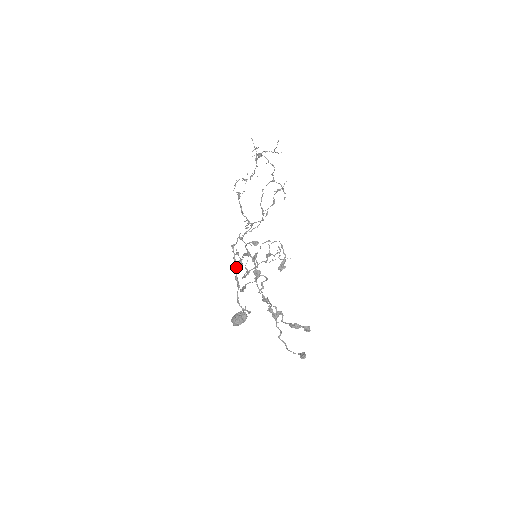
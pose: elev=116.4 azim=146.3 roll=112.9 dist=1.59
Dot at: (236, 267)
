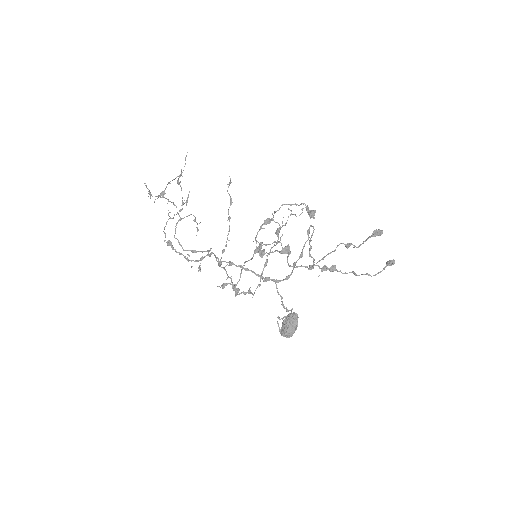
Dot at: (255, 273)
